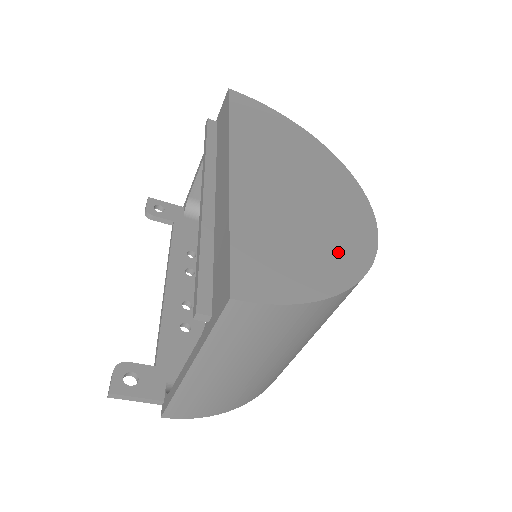
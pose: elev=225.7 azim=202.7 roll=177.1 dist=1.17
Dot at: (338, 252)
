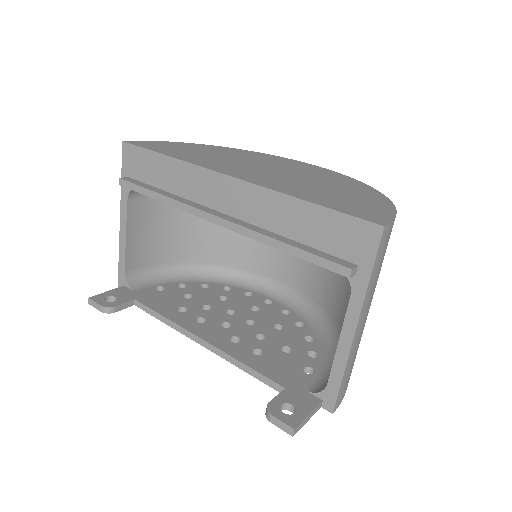
Dot at: (348, 186)
